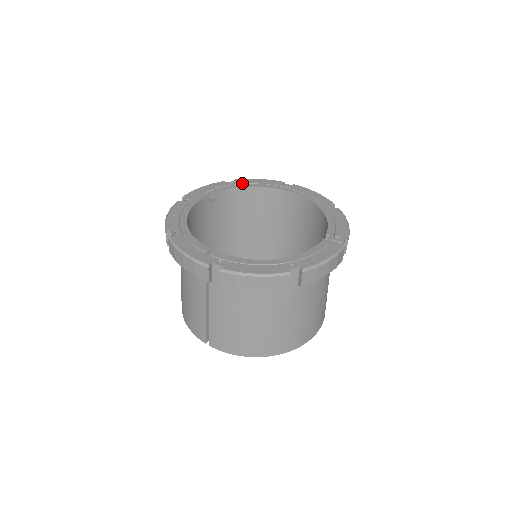
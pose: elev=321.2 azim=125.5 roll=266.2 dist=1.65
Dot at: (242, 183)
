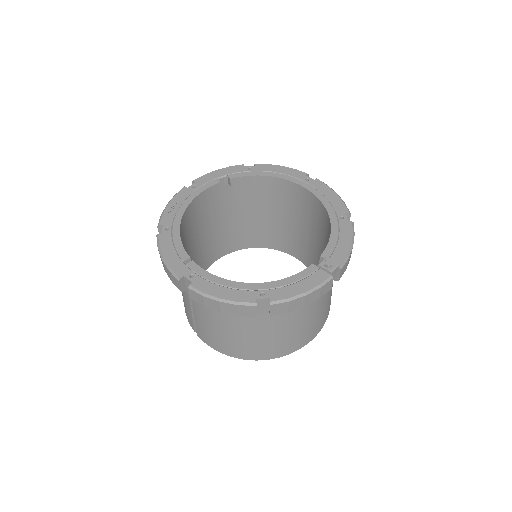
Dot at: (260, 170)
